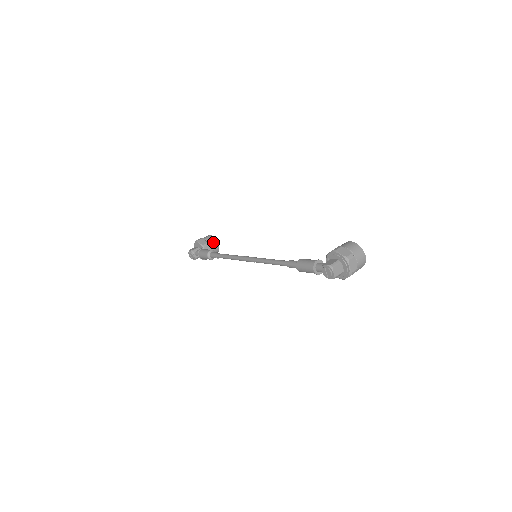
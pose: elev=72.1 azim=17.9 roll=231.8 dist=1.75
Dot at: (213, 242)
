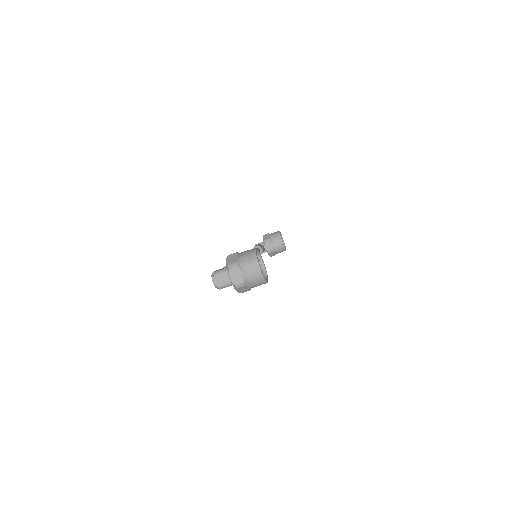
Dot at: (276, 238)
